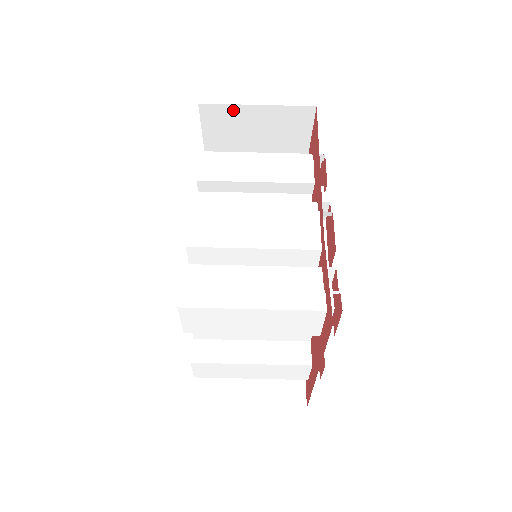
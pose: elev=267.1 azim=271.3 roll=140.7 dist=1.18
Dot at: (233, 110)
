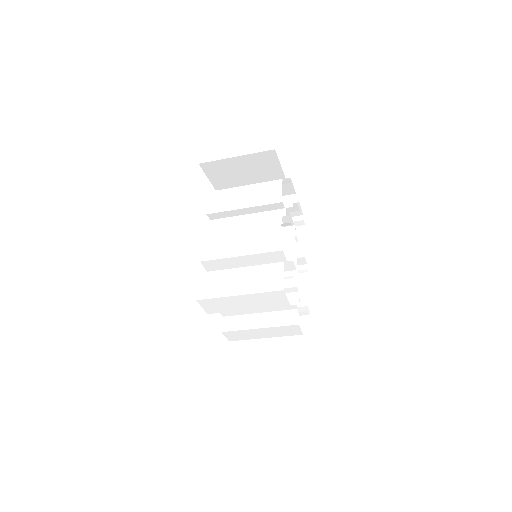
Dot at: (222, 163)
